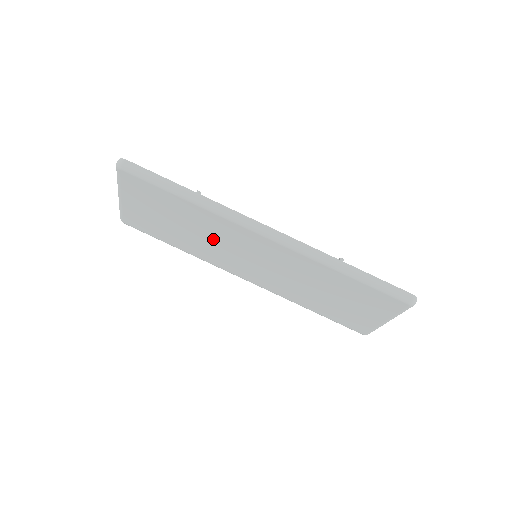
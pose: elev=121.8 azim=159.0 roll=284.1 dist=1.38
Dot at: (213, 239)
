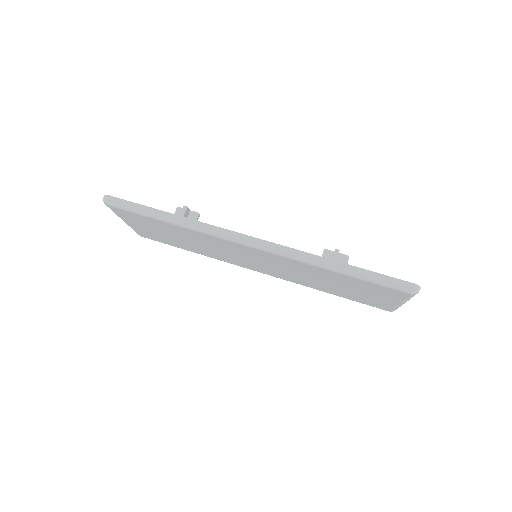
Dot at: (212, 247)
